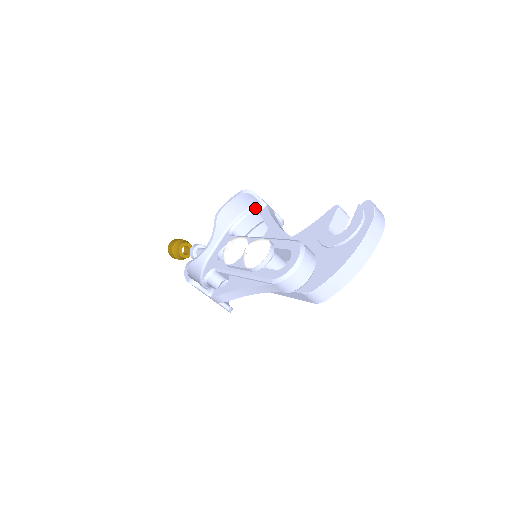
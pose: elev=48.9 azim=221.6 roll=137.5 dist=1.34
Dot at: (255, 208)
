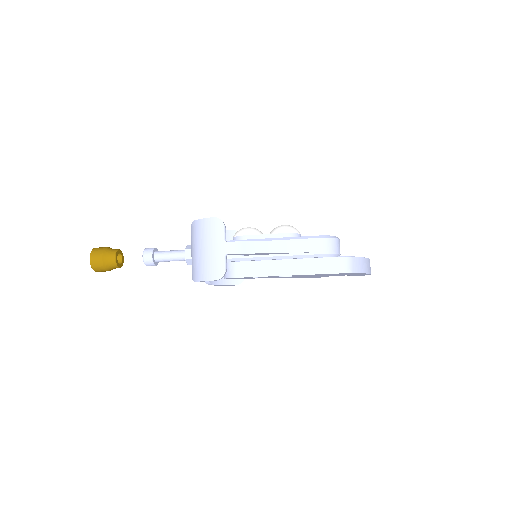
Dot at: occluded
